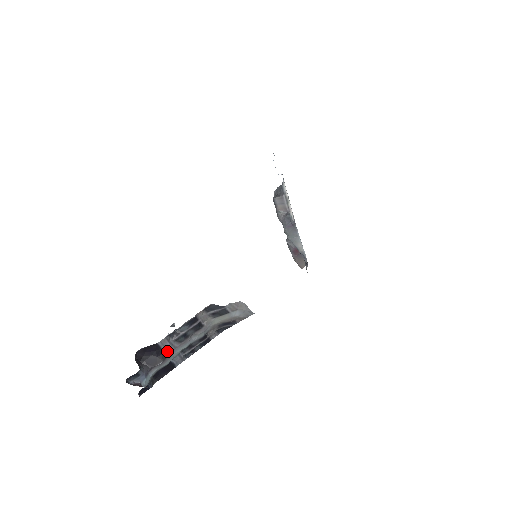
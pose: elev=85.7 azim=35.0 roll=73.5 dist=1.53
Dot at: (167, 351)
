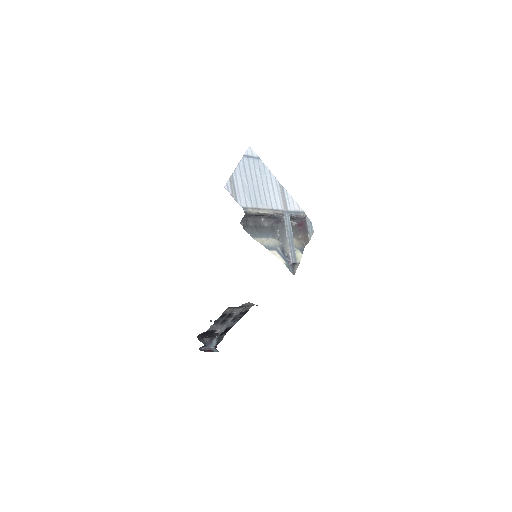
Dot at: (218, 329)
